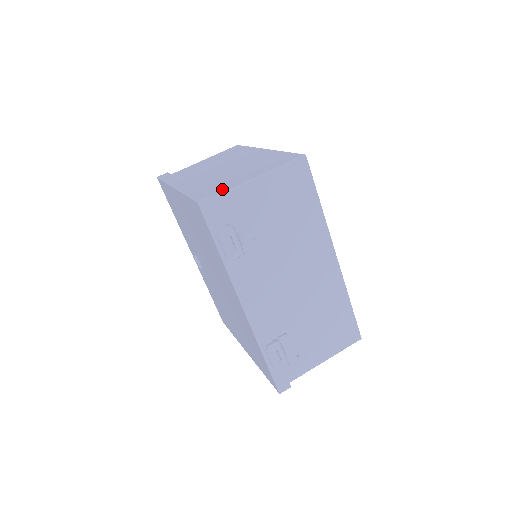
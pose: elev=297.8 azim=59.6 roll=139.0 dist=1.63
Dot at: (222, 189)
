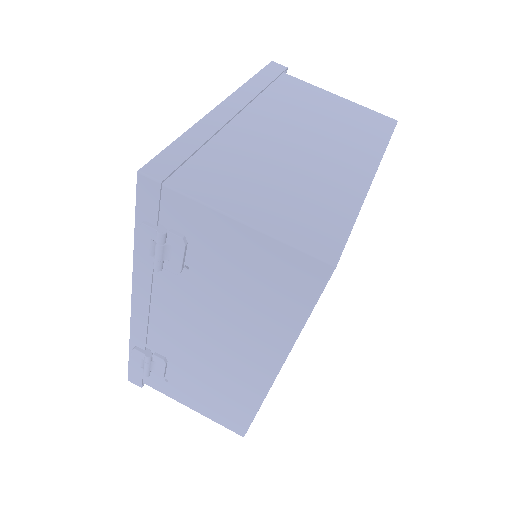
Dot at: (199, 183)
